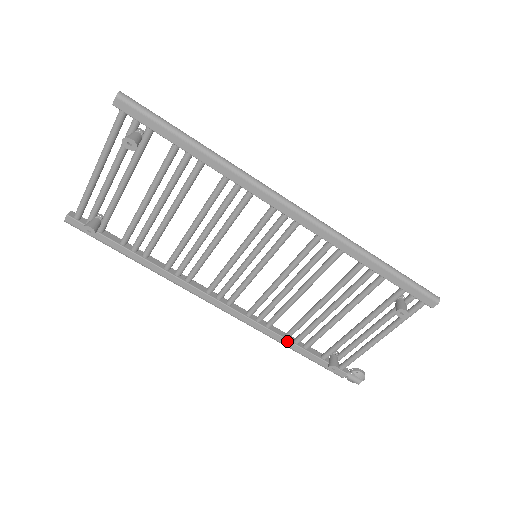
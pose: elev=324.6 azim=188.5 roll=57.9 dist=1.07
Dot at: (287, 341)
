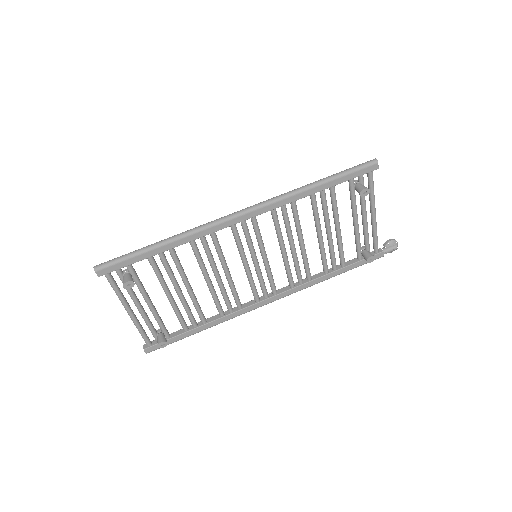
Dot at: (329, 275)
